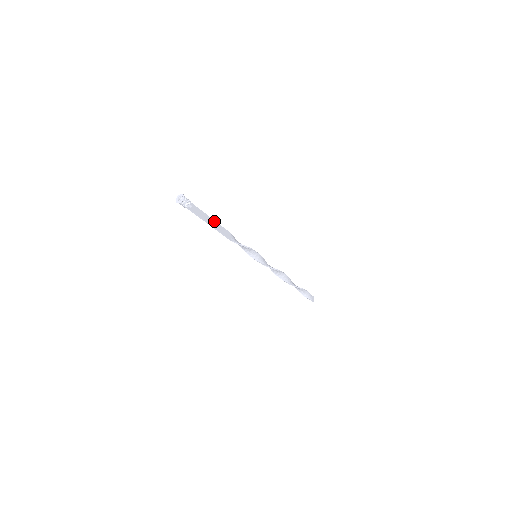
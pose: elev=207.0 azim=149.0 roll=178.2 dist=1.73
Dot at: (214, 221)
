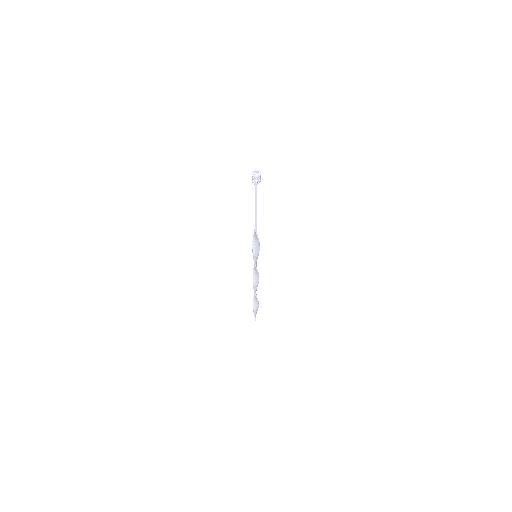
Dot at: occluded
